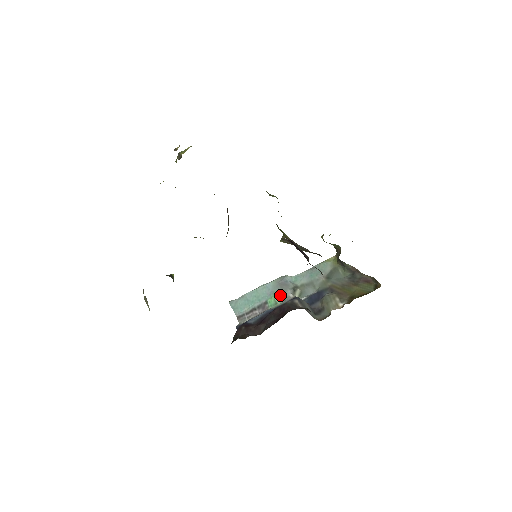
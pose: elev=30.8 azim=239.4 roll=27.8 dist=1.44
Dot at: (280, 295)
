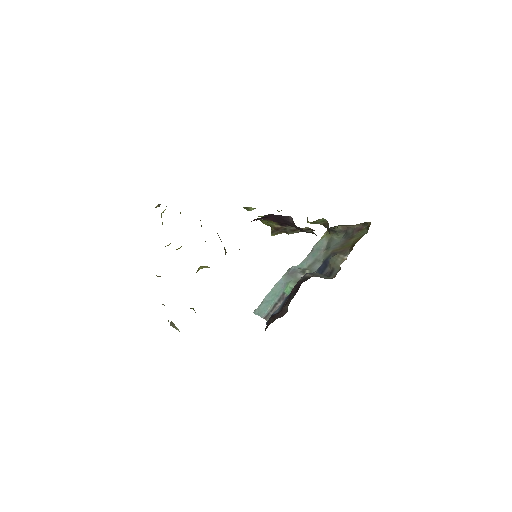
Dot at: (293, 281)
